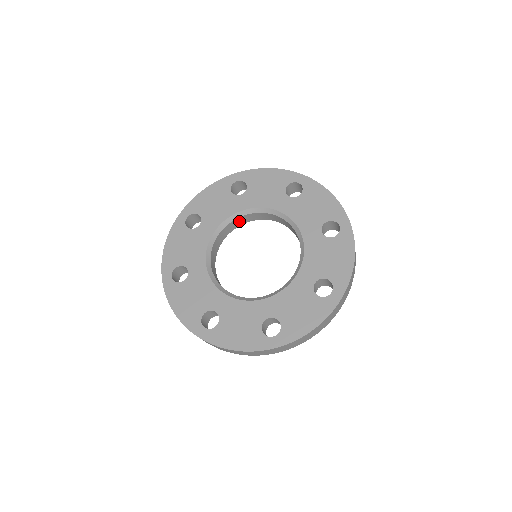
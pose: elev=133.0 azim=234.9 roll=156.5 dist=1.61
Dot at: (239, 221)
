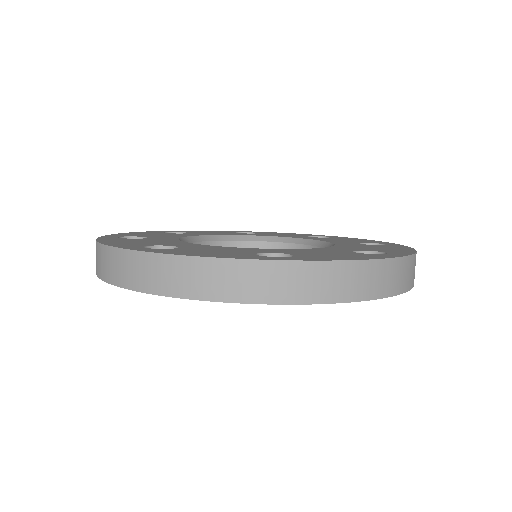
Dot at: occluded
